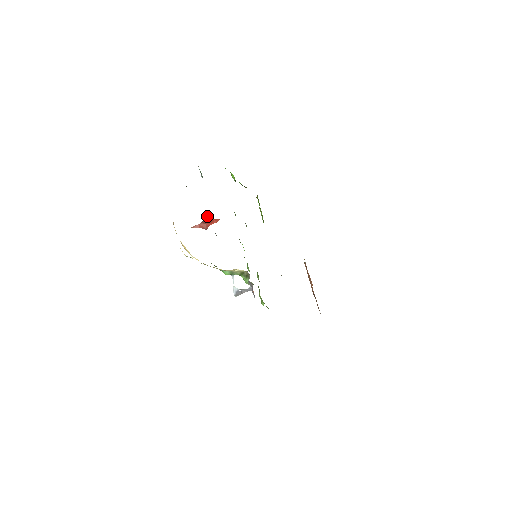
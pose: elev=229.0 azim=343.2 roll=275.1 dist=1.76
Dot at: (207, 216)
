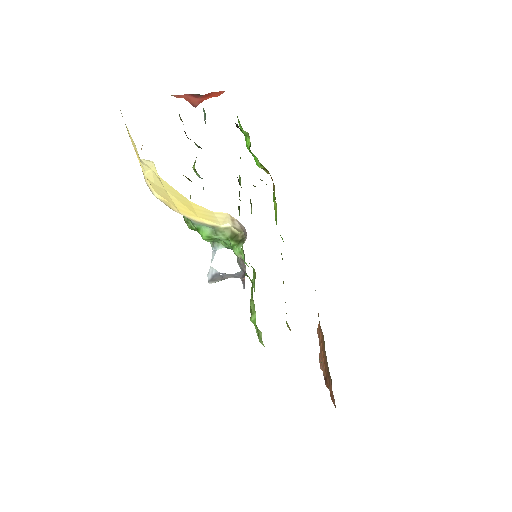
Dot at: occluded
